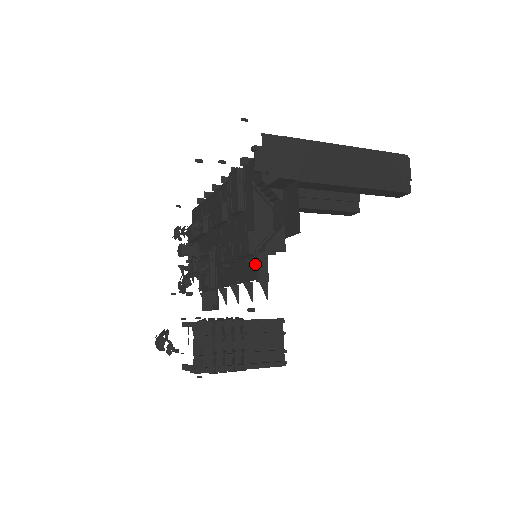
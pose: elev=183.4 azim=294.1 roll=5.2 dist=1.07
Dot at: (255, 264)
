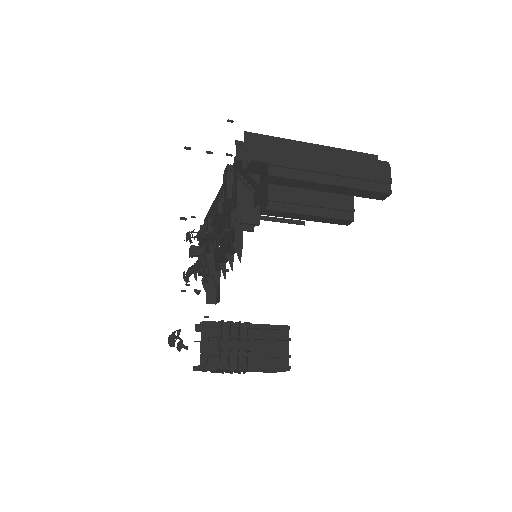
Dot at: occluded
